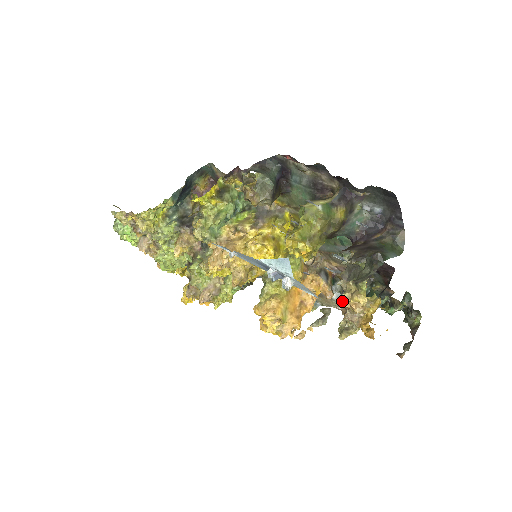
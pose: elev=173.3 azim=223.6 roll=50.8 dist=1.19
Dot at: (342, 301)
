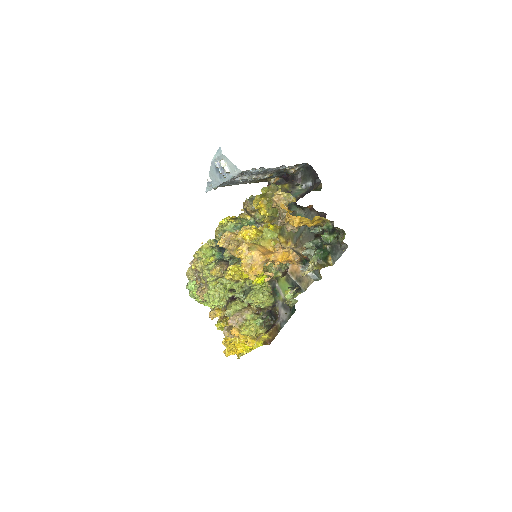
Dot at: (272, 204)
